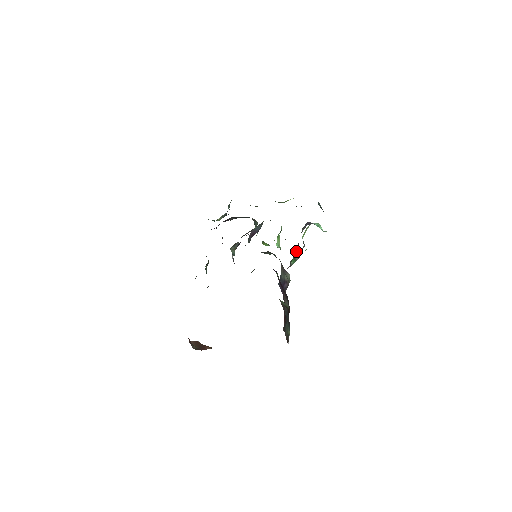
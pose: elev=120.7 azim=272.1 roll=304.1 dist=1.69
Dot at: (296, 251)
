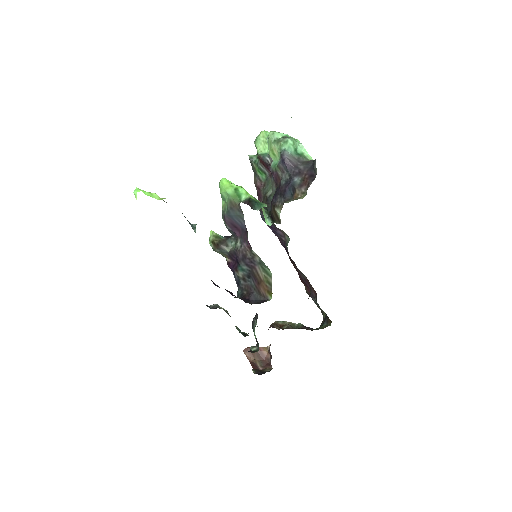
Dot at: (259, 159)
